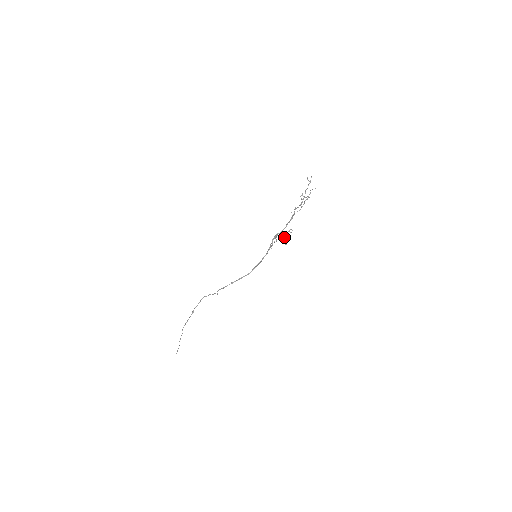
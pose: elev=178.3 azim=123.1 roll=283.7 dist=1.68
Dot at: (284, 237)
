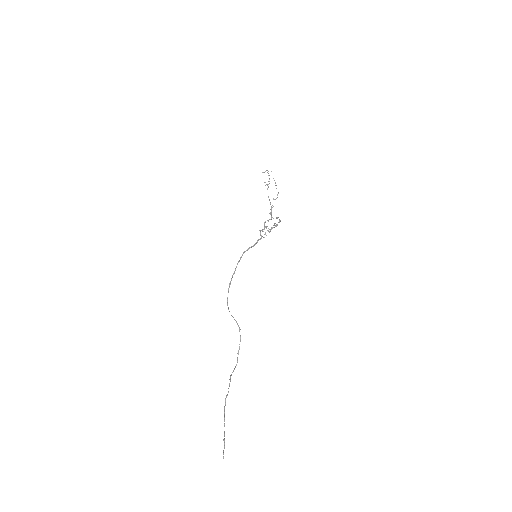
Dot at: (276, 225)
